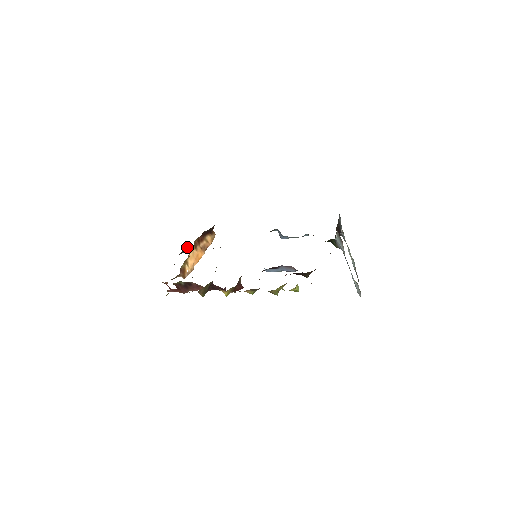
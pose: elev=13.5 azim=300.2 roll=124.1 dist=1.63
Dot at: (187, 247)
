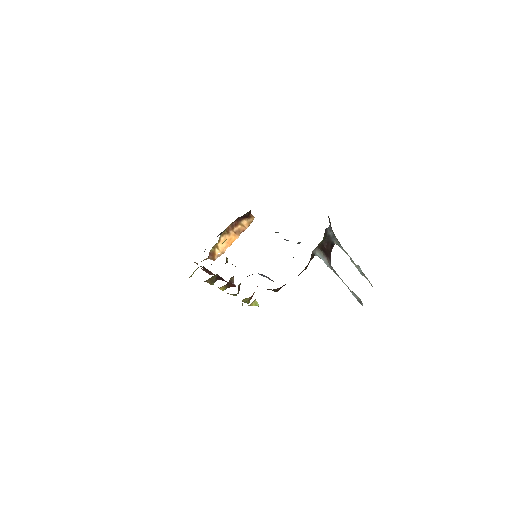
Dot at: occluded
